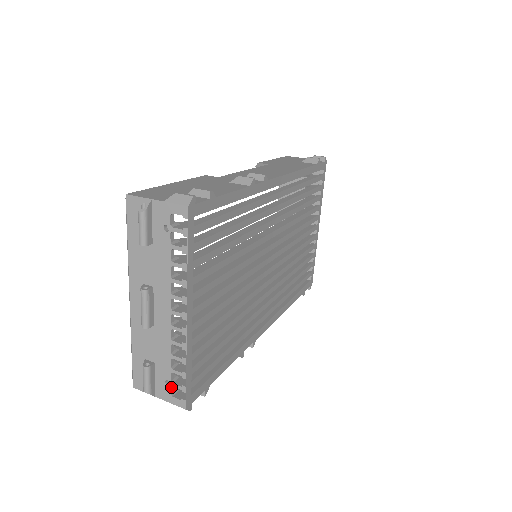
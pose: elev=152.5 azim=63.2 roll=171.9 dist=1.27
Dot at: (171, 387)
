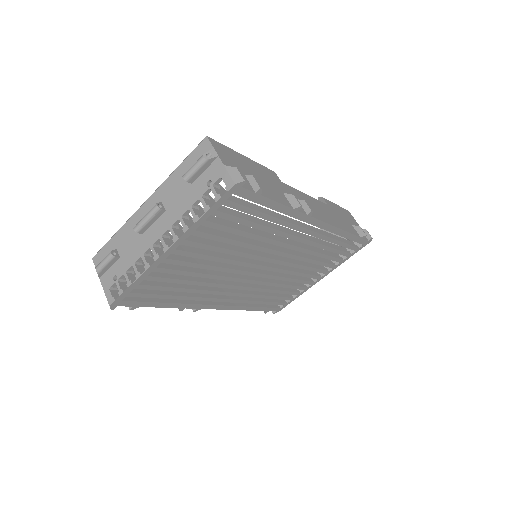
Dot at: (115, 283)
